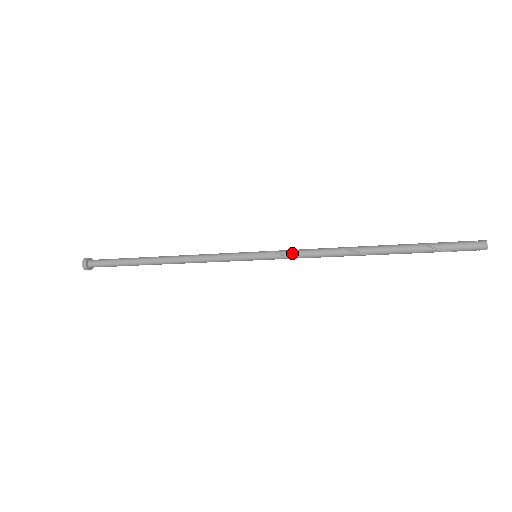
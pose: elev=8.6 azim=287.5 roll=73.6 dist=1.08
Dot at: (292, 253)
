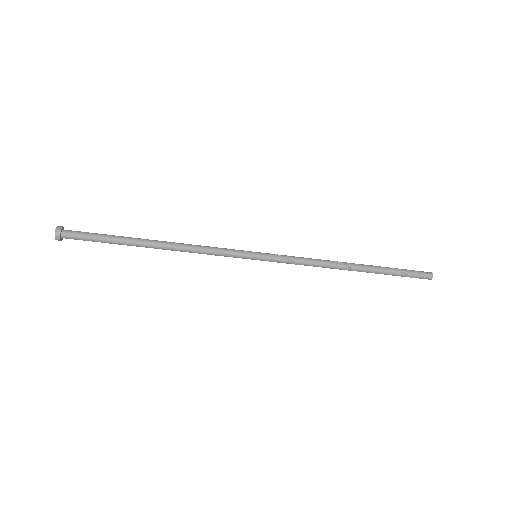
Dot at: (291, 257)
